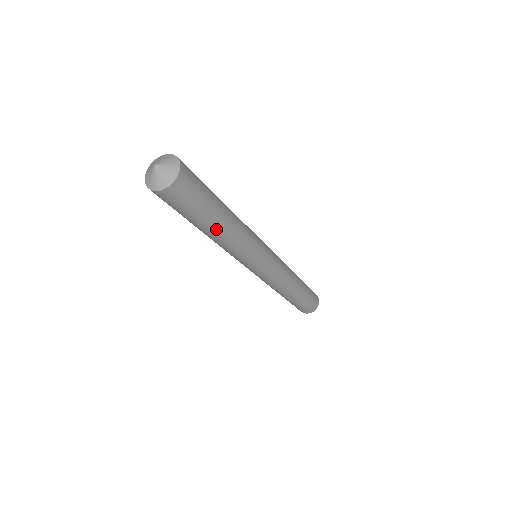
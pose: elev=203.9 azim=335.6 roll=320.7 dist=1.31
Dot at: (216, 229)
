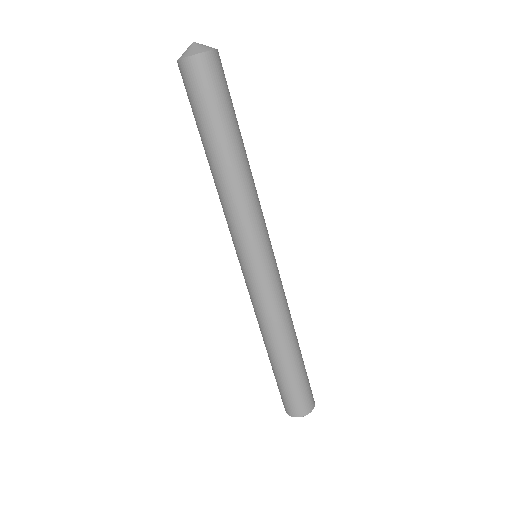
Dot at: (214, 156)
